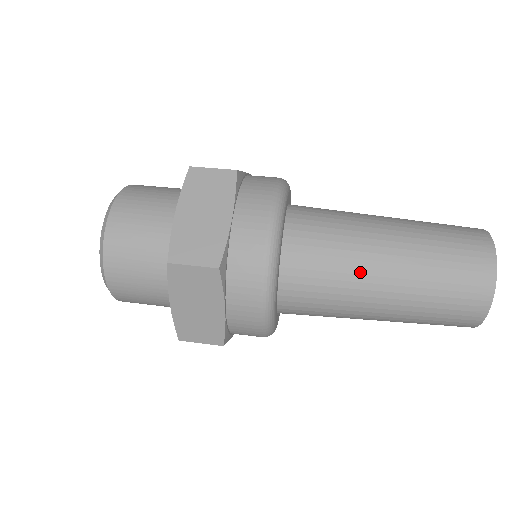
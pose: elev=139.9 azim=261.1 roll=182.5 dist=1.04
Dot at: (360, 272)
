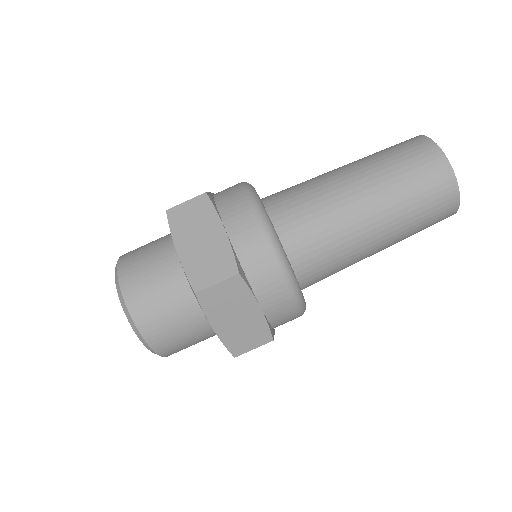
Dot at: (347, 217)
